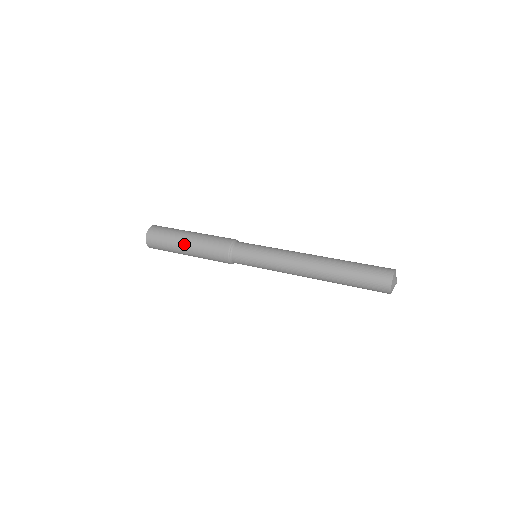
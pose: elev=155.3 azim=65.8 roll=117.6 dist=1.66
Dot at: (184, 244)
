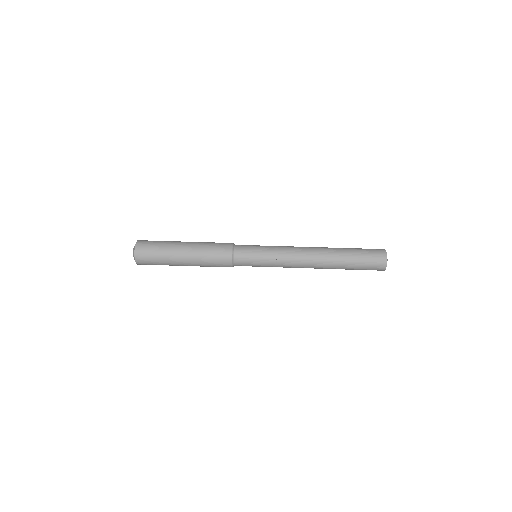
Dot at: (181, 262)
